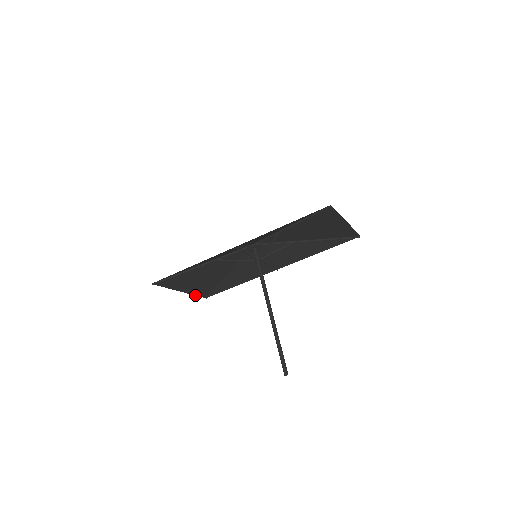
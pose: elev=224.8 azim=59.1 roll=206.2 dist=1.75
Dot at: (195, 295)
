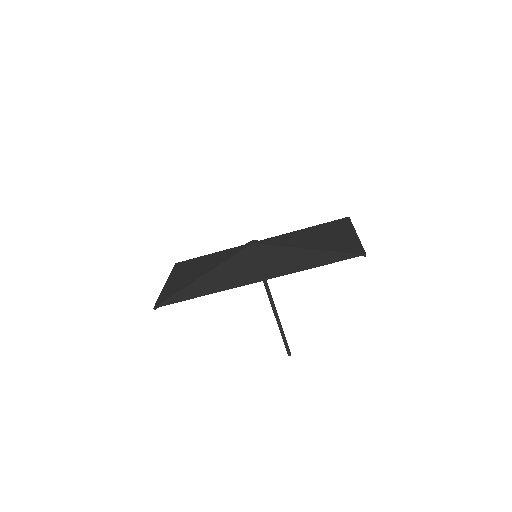
Dot at: (171, 271)
